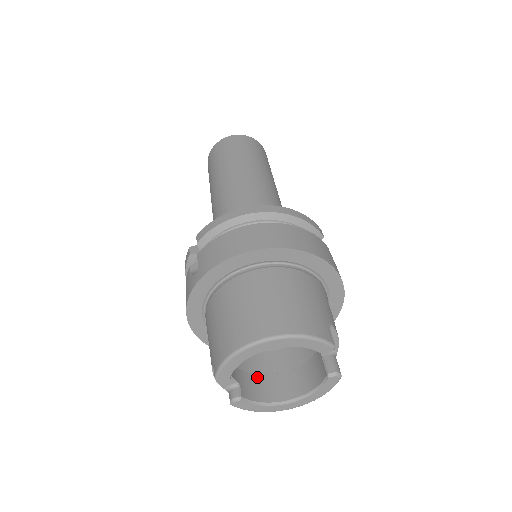
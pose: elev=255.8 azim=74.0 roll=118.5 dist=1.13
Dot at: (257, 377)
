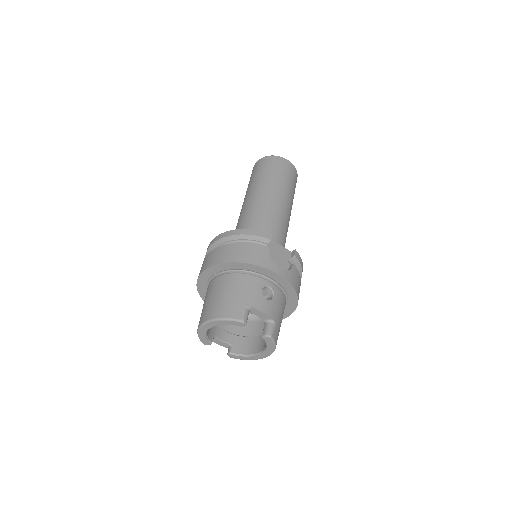
Dot at: (248, 339)
